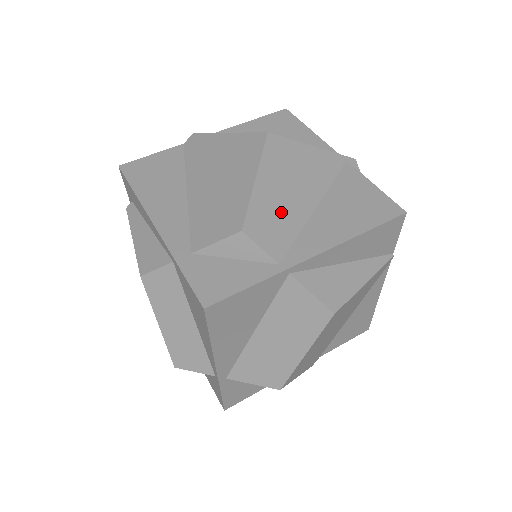
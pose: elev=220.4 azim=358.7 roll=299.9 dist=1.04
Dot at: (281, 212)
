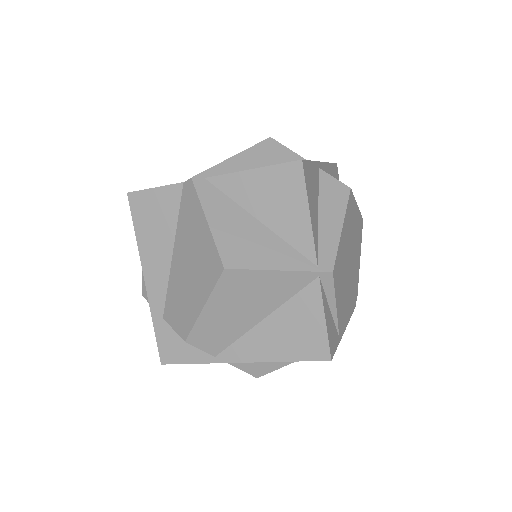
Dot at: (224, 327)
